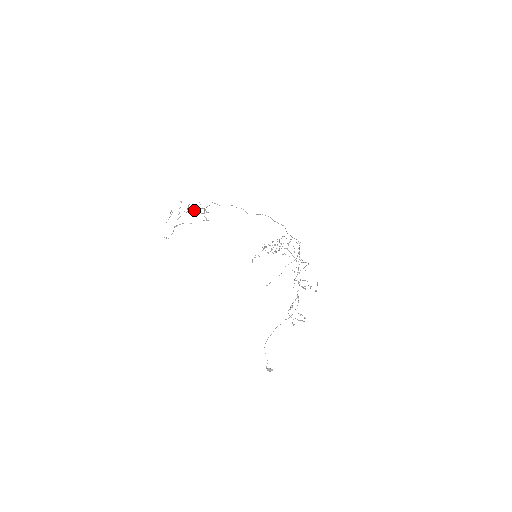
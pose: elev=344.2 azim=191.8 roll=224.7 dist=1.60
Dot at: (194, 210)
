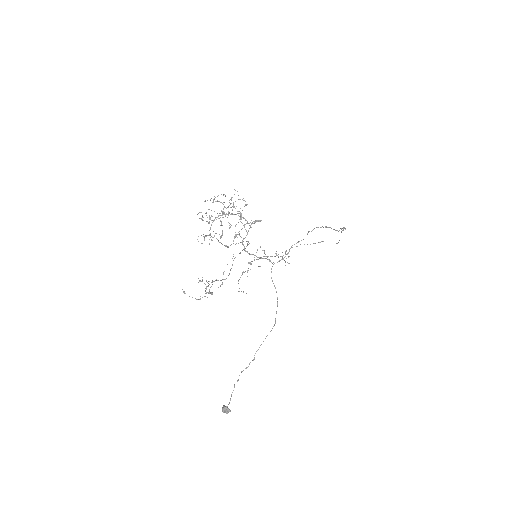
Dot at: (274, 256)
